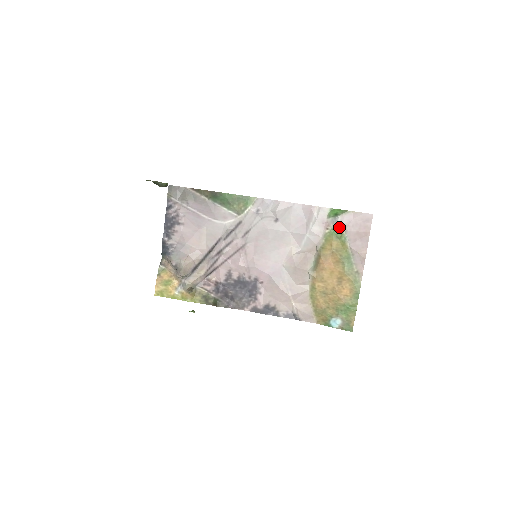
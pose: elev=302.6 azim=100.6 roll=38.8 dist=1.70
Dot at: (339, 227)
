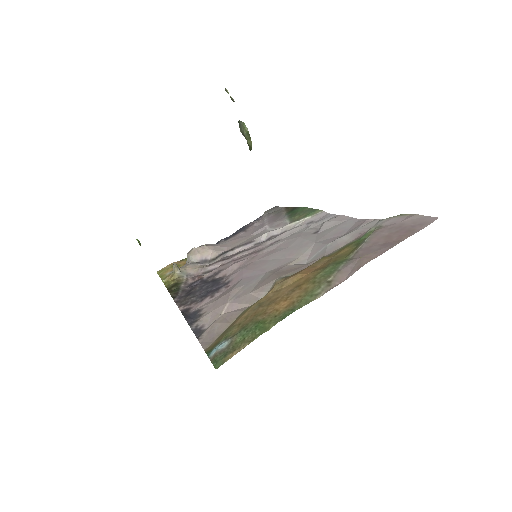
Dot at: (372, 230)
